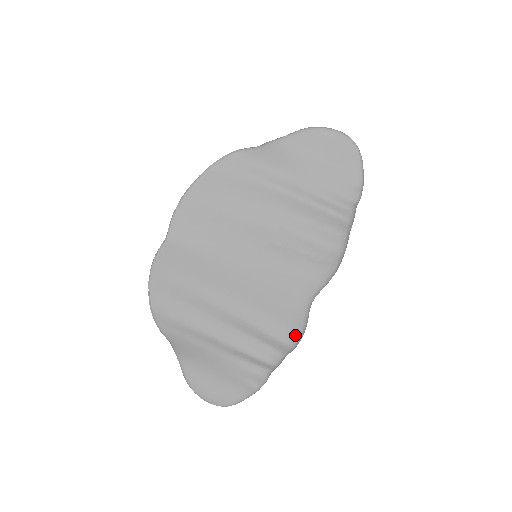
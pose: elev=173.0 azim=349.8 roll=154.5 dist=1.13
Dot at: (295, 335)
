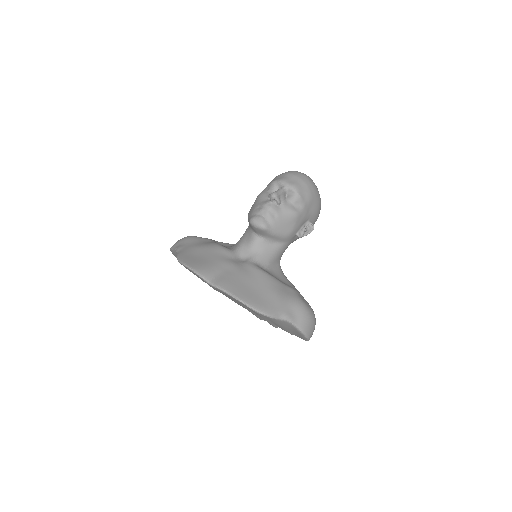
Dot at: occluded
